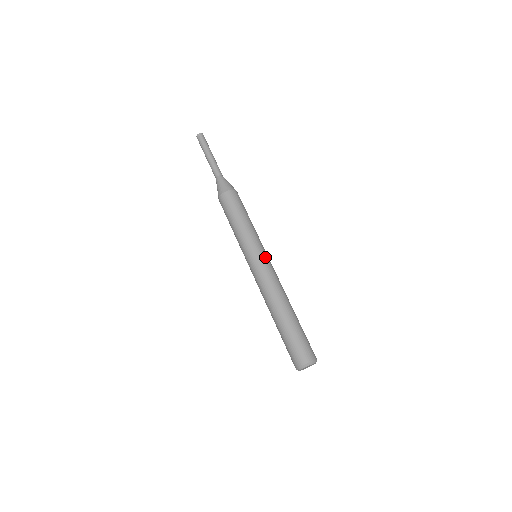
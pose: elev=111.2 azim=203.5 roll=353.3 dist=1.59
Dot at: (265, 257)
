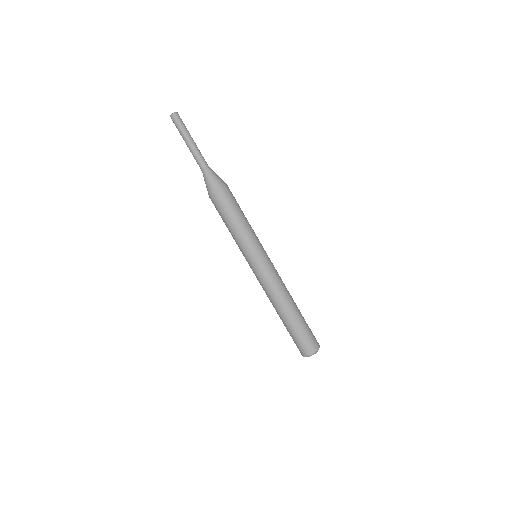
Dot at: (257, 266)
